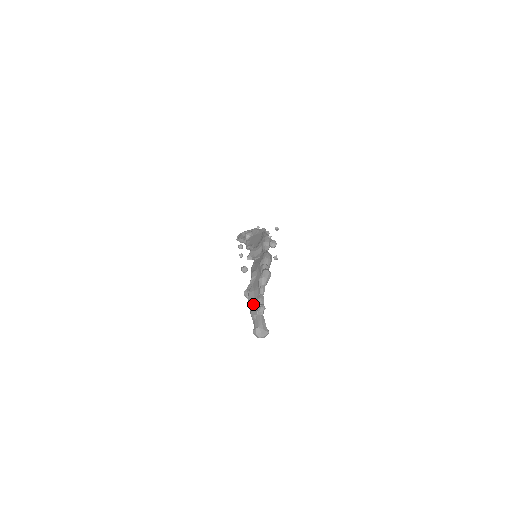
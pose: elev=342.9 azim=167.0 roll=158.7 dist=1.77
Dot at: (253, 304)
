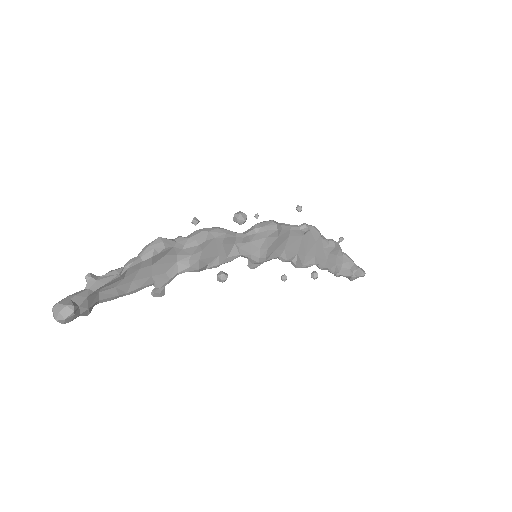
Dot at: (112, 287)
